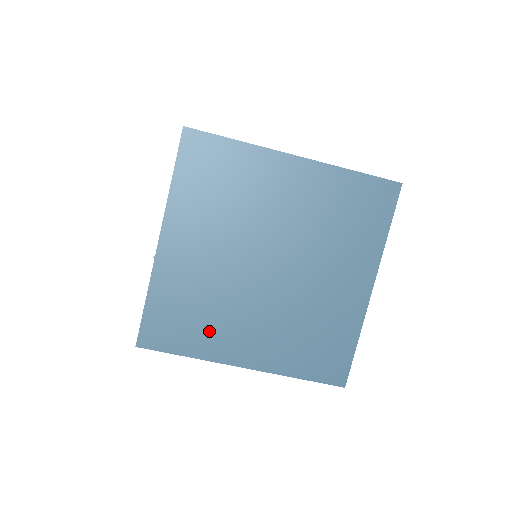
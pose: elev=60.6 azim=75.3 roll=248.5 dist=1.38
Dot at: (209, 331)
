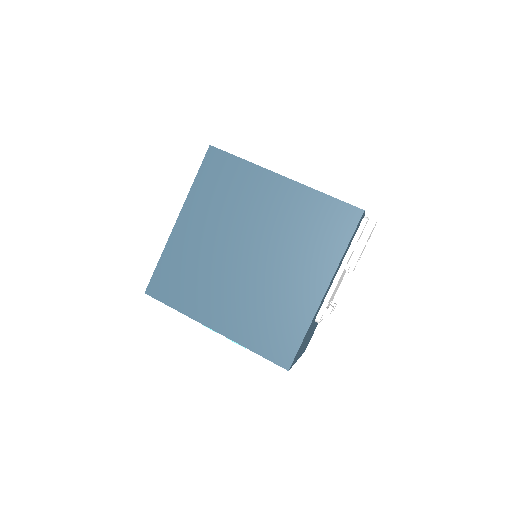
Dot at: (195, 294)
